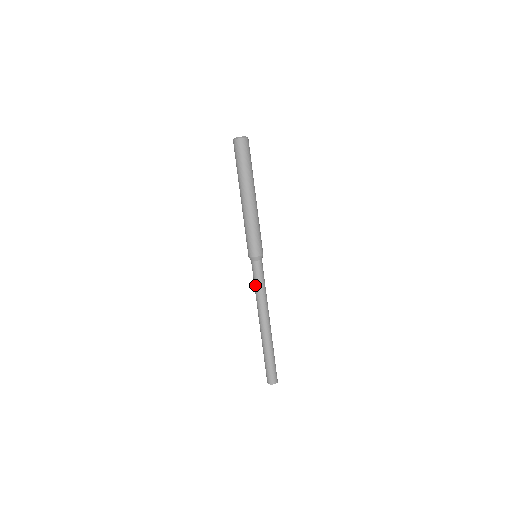
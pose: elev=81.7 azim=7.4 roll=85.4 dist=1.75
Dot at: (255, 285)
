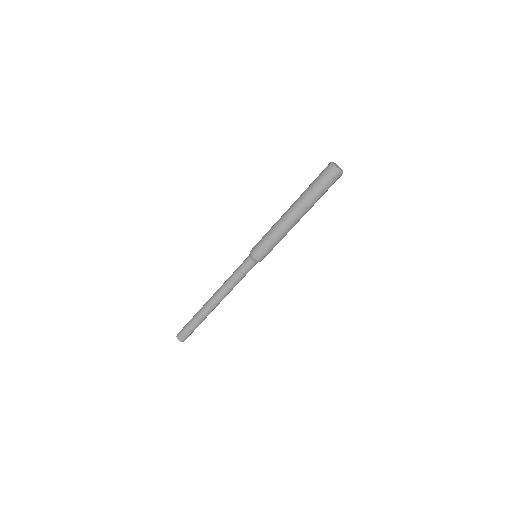
Dot at: (236, 276)
